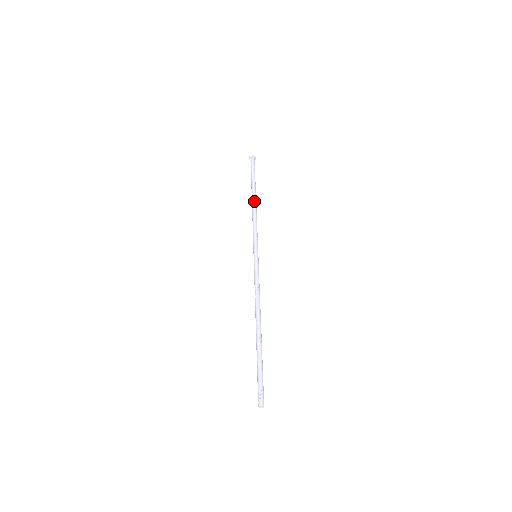
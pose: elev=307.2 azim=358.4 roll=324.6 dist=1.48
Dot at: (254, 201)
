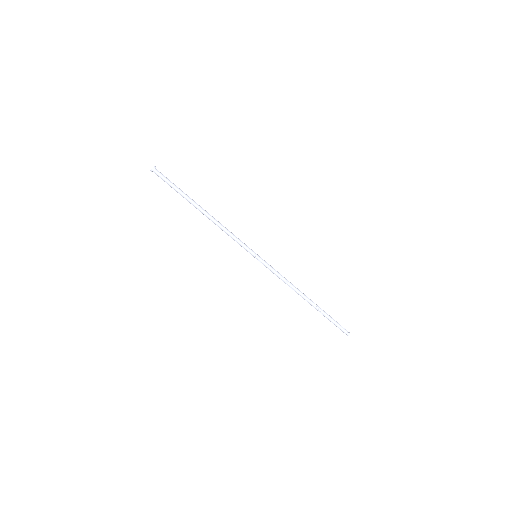
Dot at: (207, 213)
